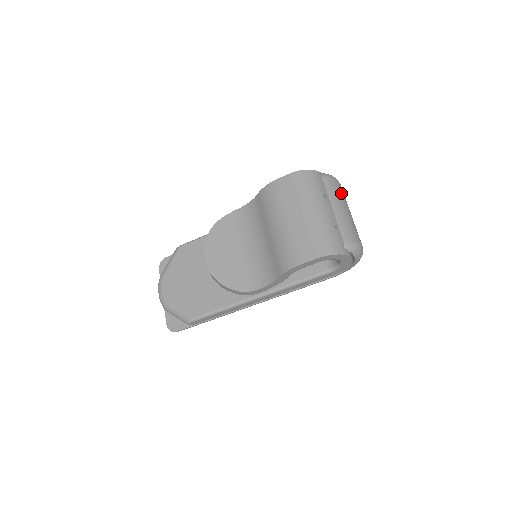
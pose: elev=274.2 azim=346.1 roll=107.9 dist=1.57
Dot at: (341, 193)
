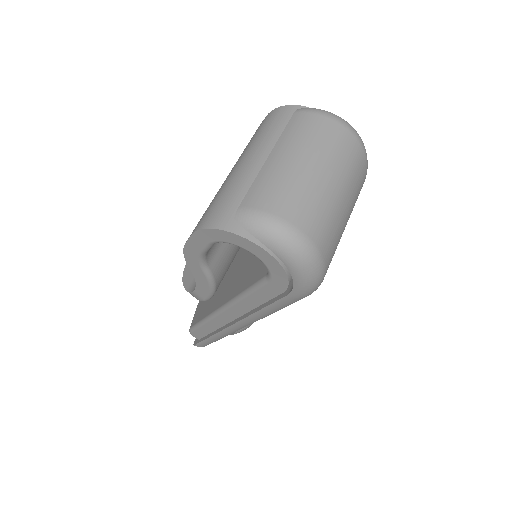
Dot at: (318, 136)
